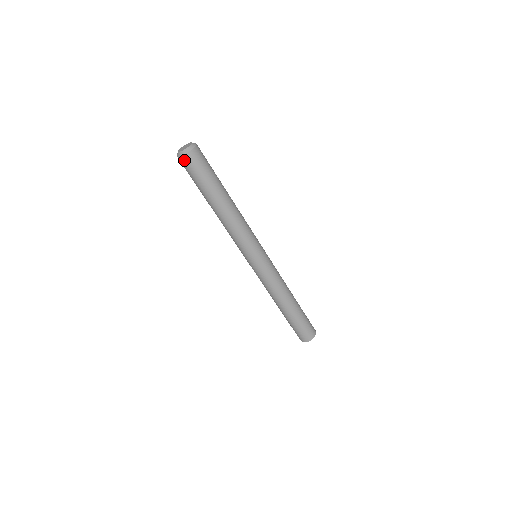
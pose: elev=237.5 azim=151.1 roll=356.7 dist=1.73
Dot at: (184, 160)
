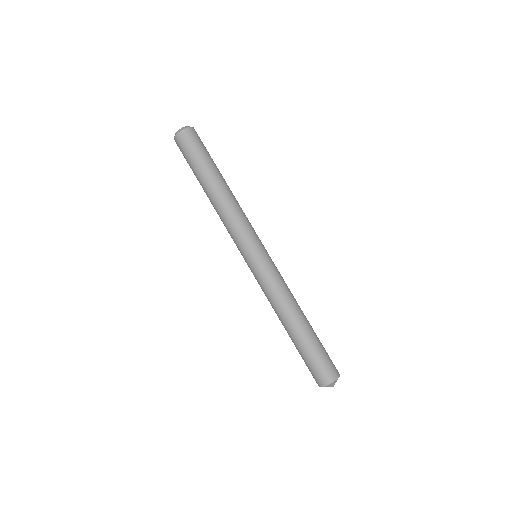
Dot at: (181, 137)
